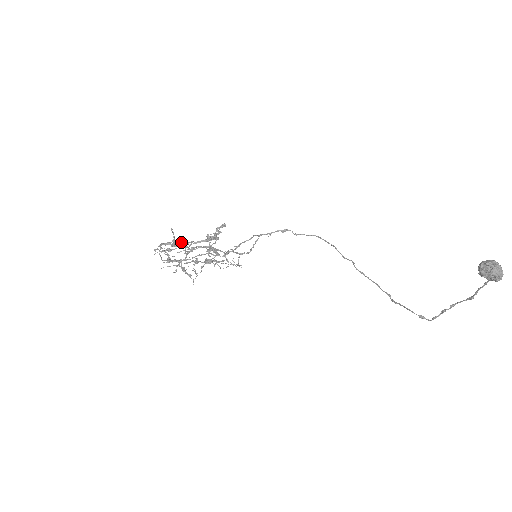
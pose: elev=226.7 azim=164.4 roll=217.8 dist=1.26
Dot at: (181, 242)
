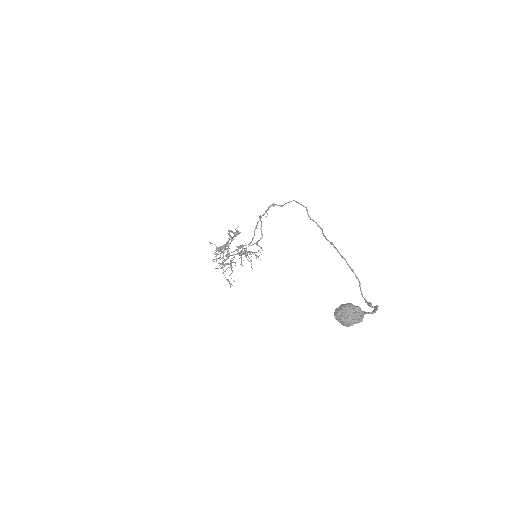
Dot at: (222, 247)
